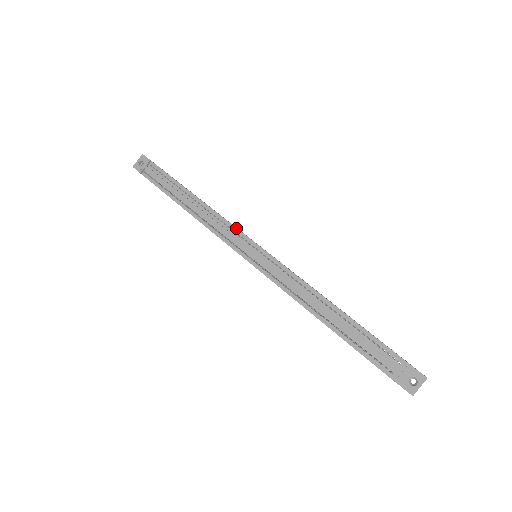
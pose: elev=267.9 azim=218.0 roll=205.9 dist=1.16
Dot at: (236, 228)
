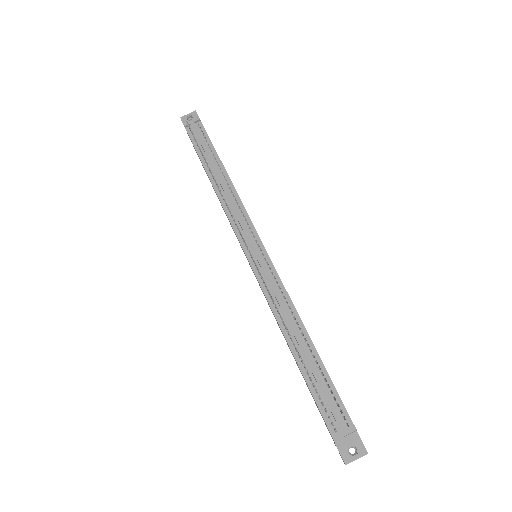
Dot at: (250, 220)
